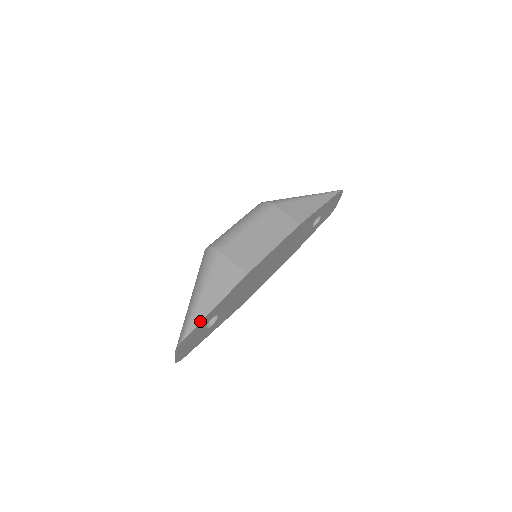
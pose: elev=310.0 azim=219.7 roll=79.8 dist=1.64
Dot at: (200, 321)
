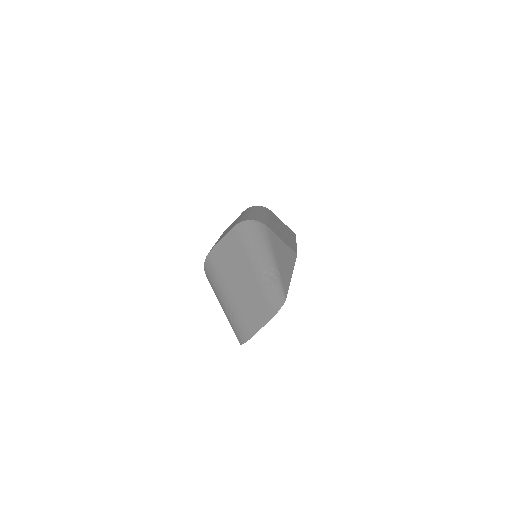
Dot at: (289, 284)
